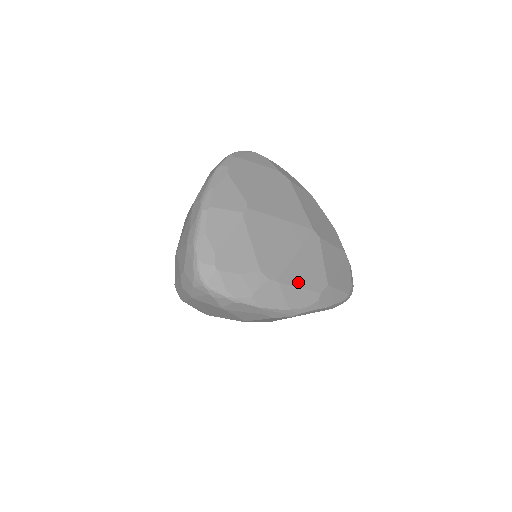
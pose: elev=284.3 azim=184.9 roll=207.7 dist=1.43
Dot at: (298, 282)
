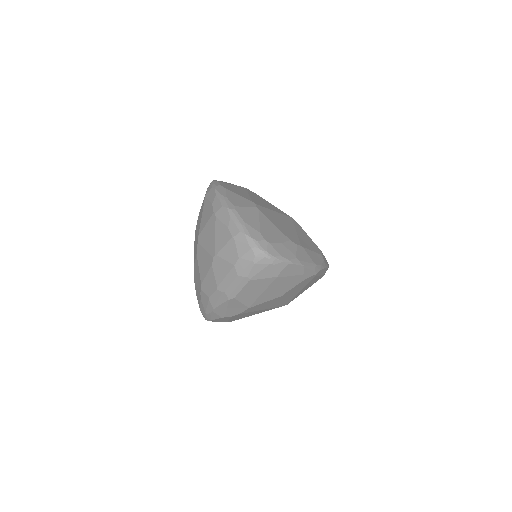
Dot at: (309, 248)
